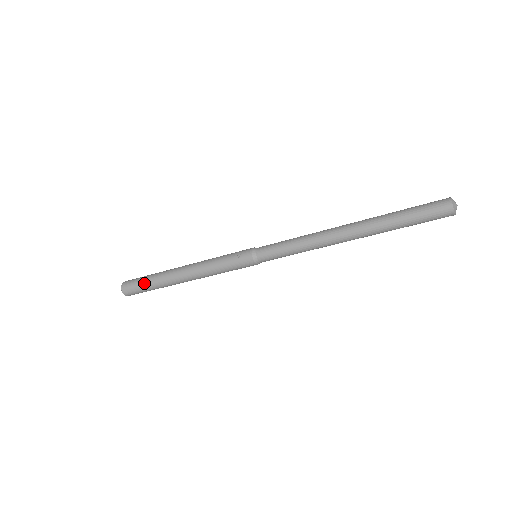
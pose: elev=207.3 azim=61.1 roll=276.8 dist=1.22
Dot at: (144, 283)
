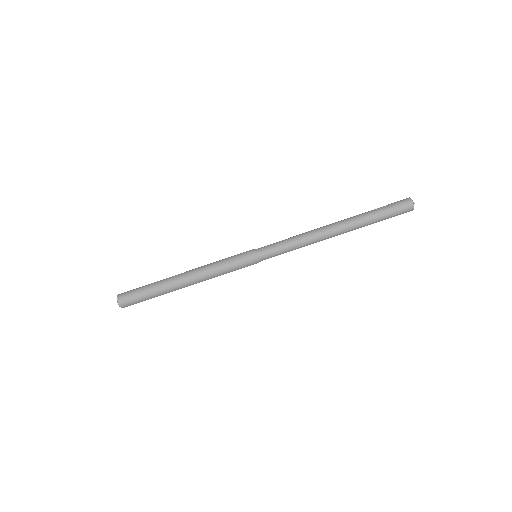
Dot at: (146, 285)
